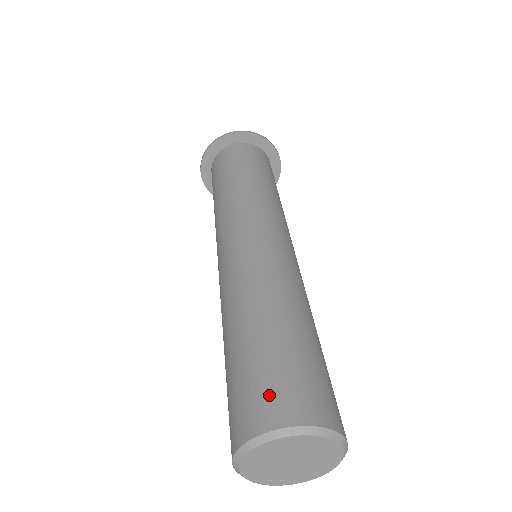
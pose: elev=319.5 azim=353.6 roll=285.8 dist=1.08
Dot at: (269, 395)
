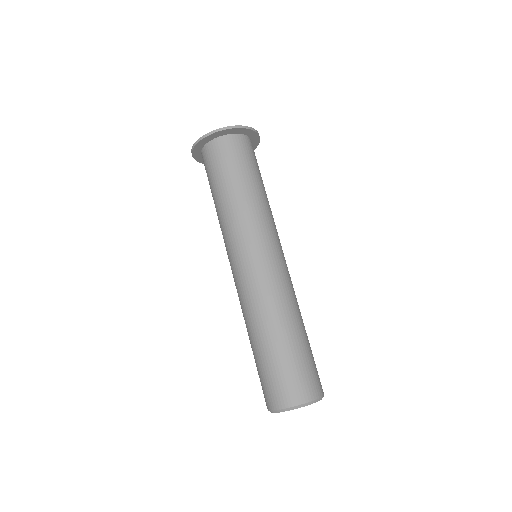
Dot at: (277, 390)
